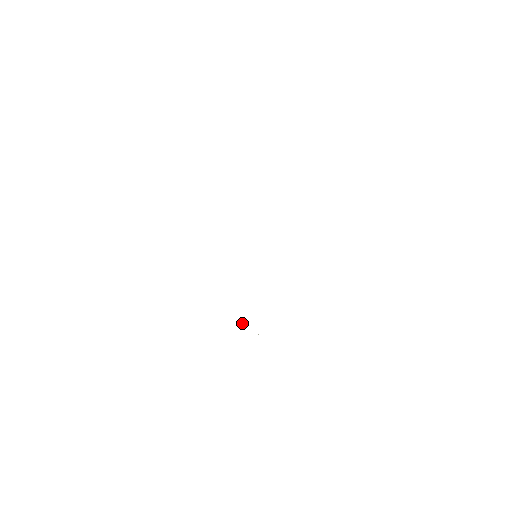
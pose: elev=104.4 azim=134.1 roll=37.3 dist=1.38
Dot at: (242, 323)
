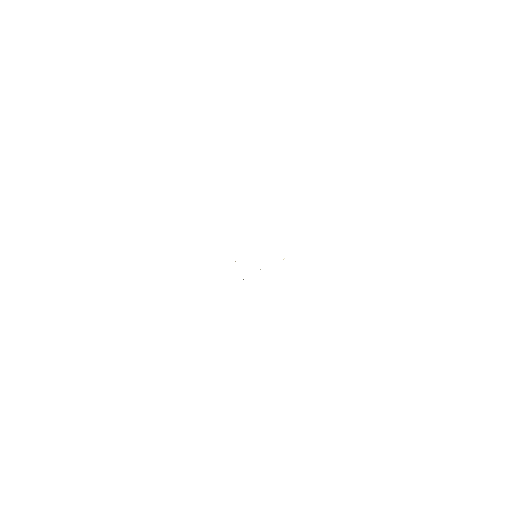
Dot at: occluded
